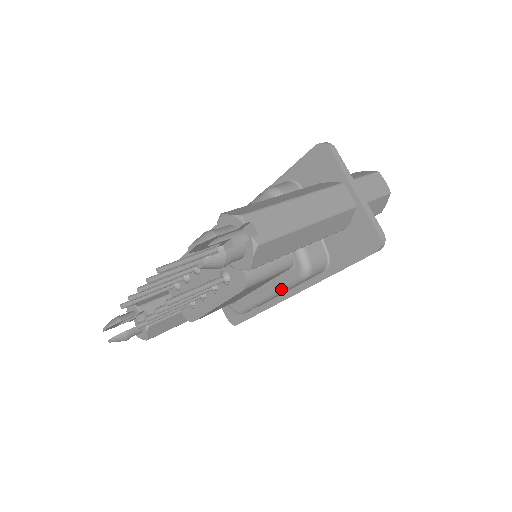
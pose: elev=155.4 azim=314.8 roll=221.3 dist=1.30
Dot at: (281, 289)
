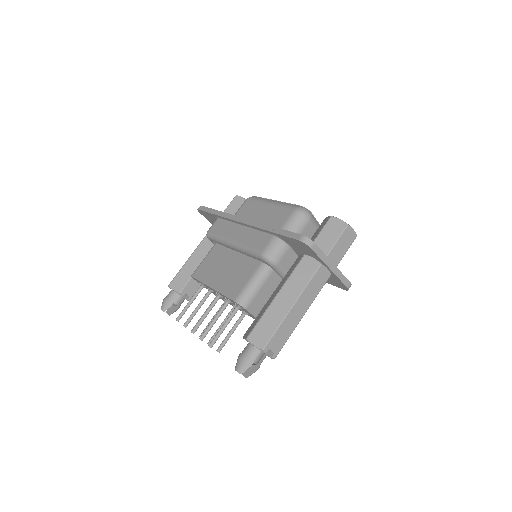
Dot at: occluded
